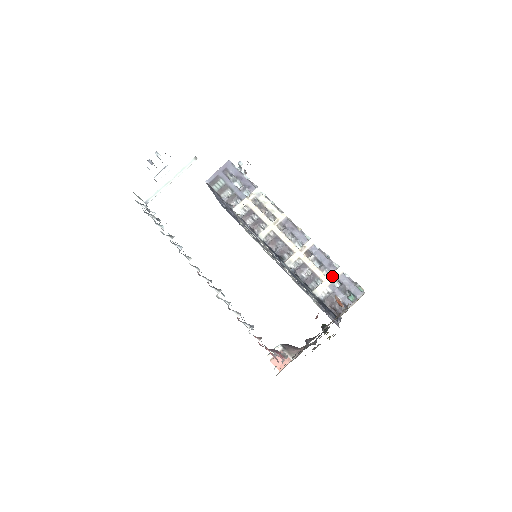
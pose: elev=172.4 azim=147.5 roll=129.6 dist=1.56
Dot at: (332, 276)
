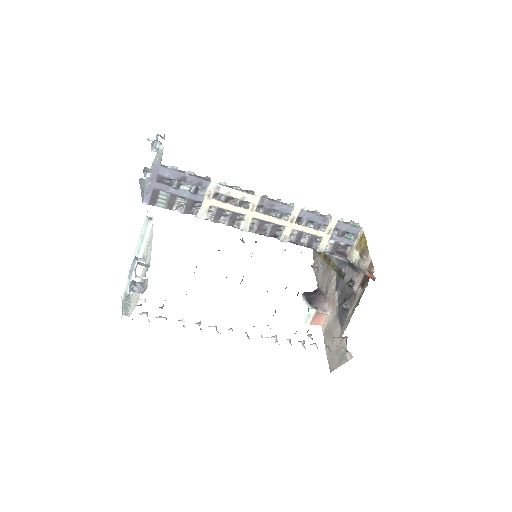
Dot at: (330, 230)
